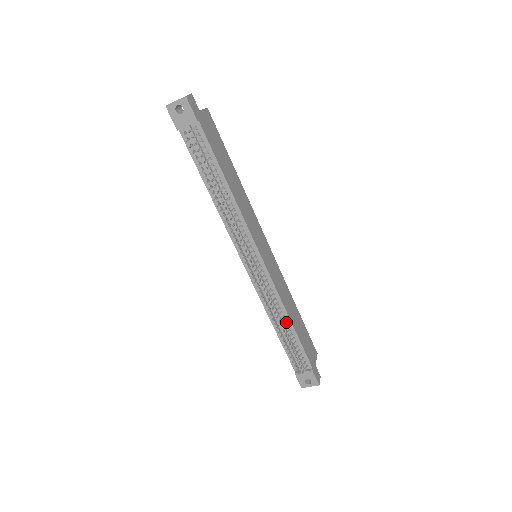
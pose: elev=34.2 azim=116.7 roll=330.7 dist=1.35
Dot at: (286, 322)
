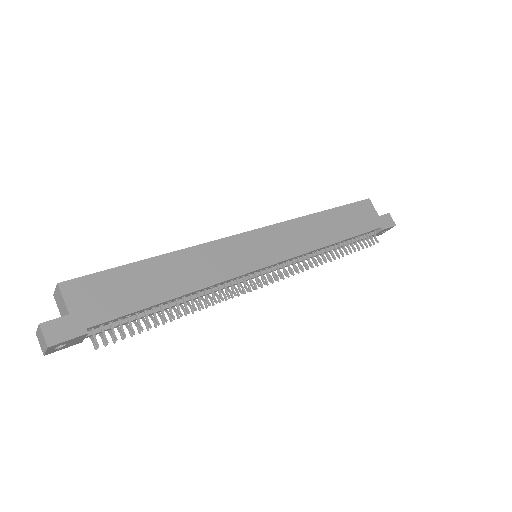
Dot at: (331, 246)
